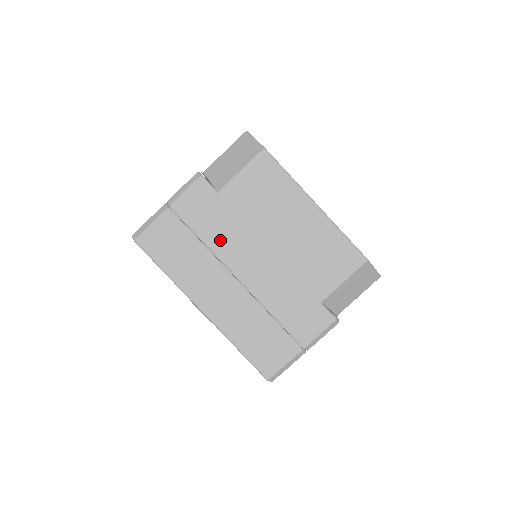
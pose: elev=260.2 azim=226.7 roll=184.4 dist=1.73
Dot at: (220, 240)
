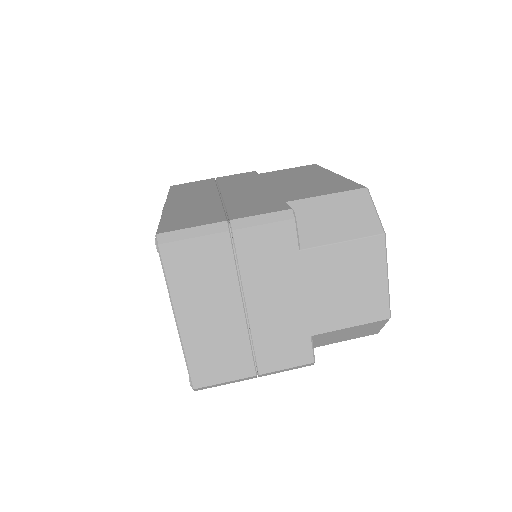
Dot at: (233, 184)
